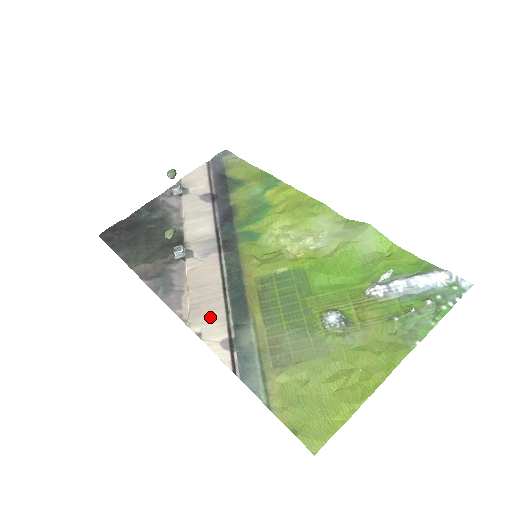
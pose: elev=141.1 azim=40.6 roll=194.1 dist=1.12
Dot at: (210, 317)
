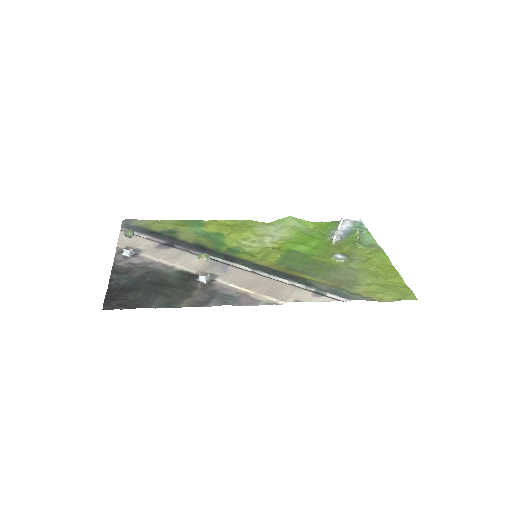
Dot at: (287, 291)
